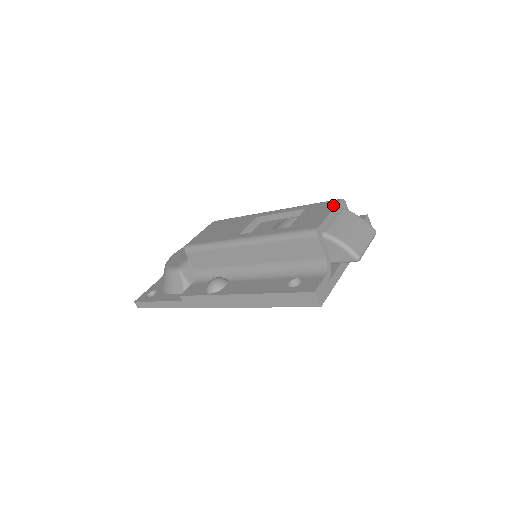
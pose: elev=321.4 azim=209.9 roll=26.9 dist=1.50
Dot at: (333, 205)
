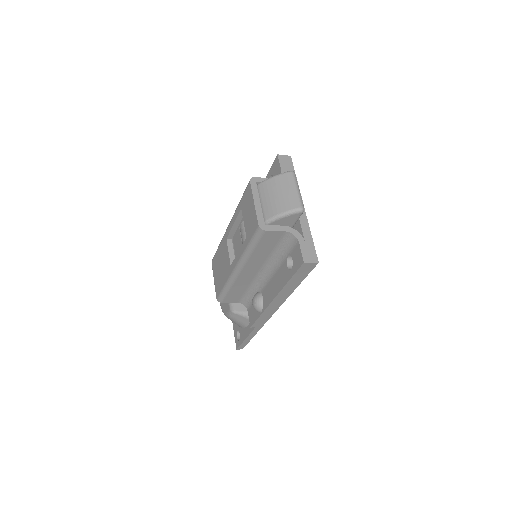
Dot at: (250, 193)
